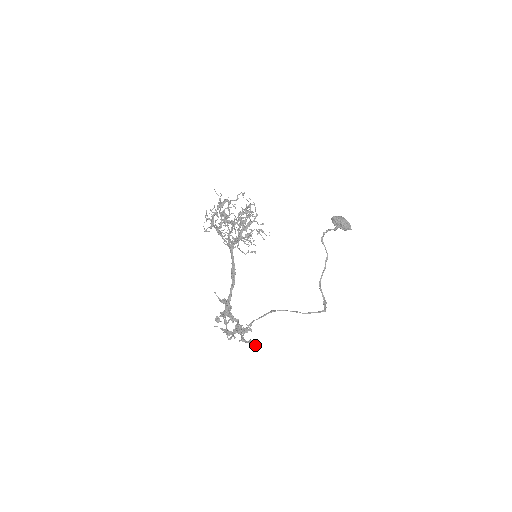
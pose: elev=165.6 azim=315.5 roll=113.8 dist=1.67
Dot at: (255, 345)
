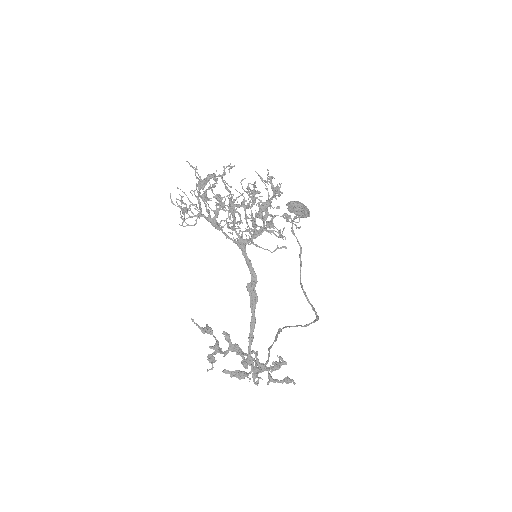
Dot at: (295, 383)
